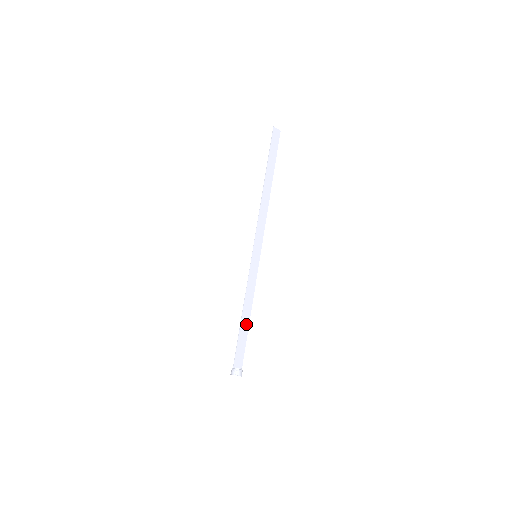
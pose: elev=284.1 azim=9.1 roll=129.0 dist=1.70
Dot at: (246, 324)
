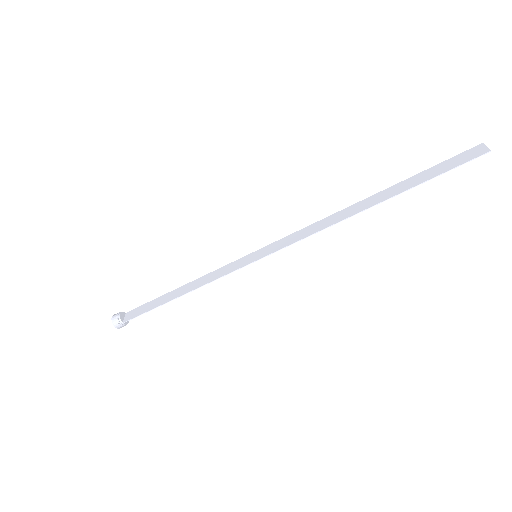
Dot at: (171, 295)
